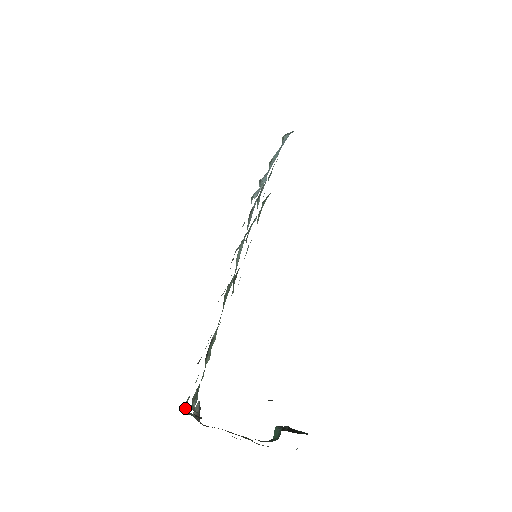
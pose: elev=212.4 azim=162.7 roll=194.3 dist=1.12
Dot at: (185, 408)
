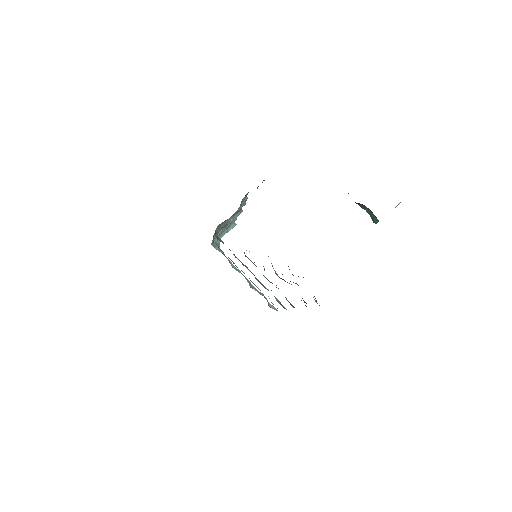
Dot at: occluded
